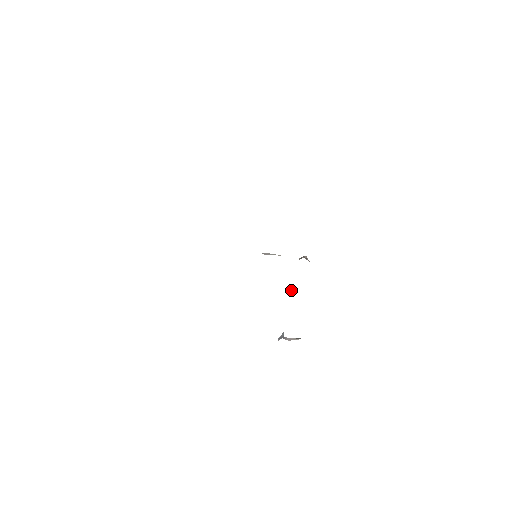
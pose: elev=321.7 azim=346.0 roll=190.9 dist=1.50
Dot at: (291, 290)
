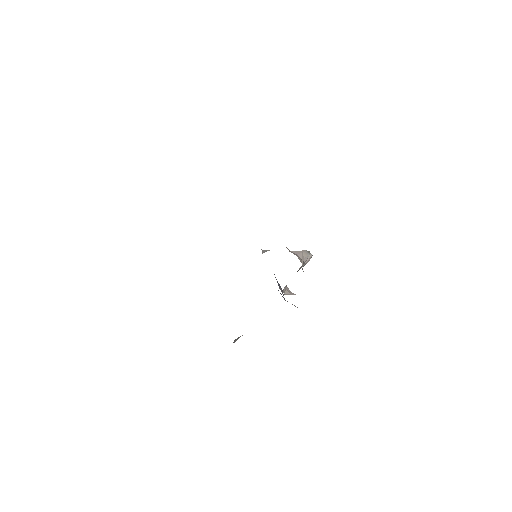
Dot at: occluded
